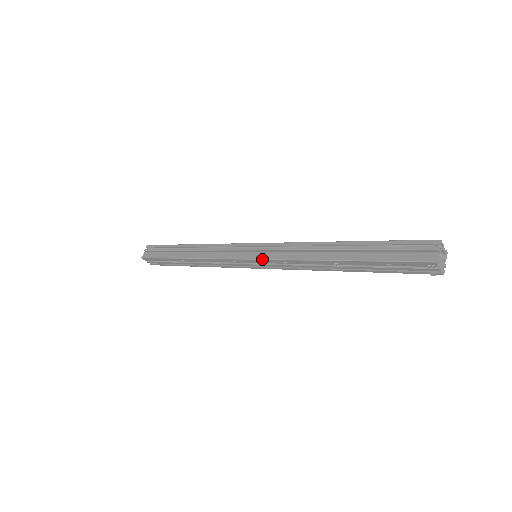
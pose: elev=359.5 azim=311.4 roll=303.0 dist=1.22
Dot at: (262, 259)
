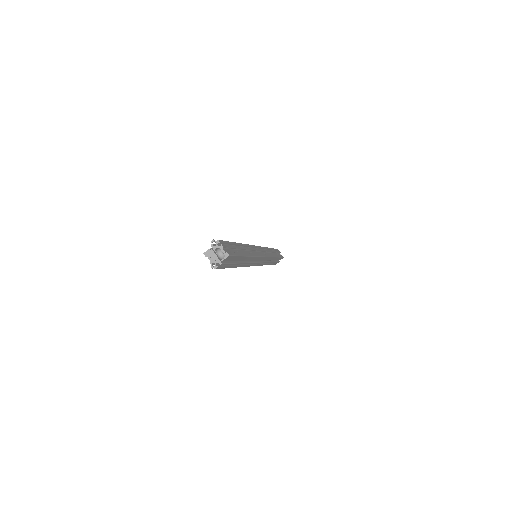
Dot at: occluded
